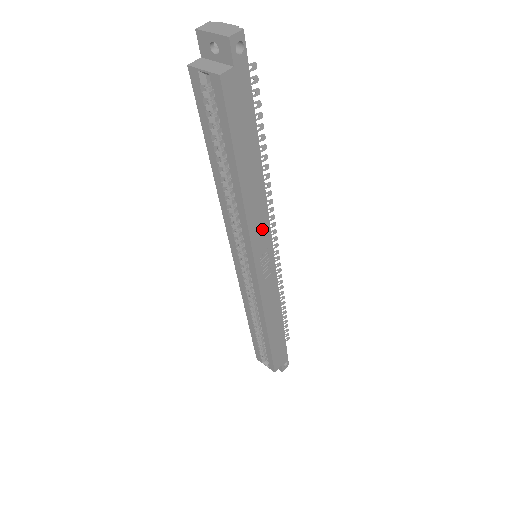
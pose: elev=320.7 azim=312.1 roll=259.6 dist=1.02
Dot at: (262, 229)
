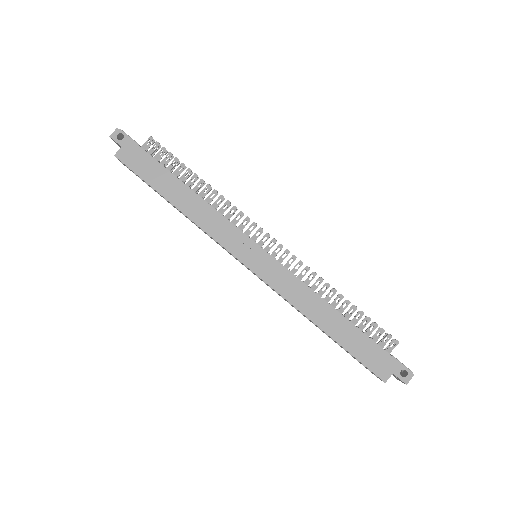
Dot at: (224, 229)
